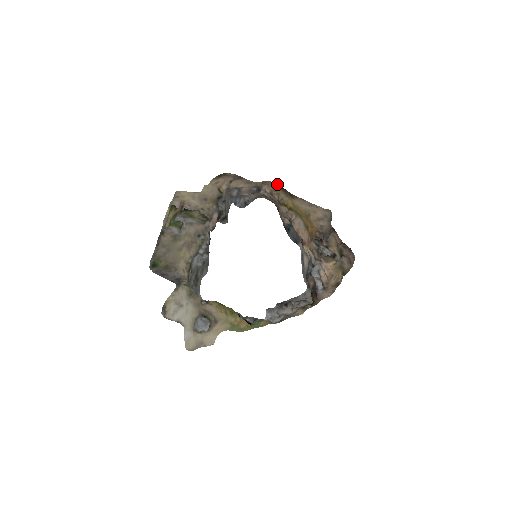
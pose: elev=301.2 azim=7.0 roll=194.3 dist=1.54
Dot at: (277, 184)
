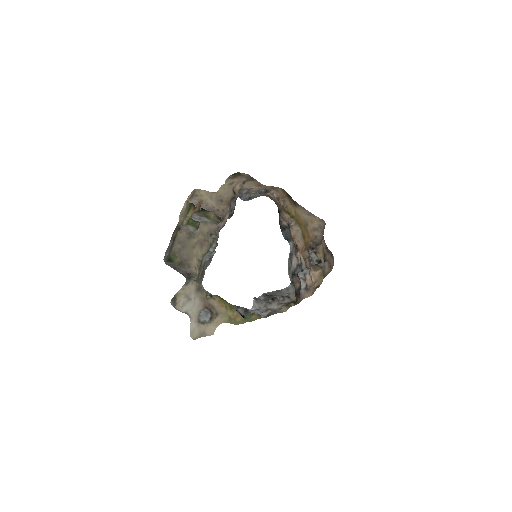
Dot at: (284, 190)
